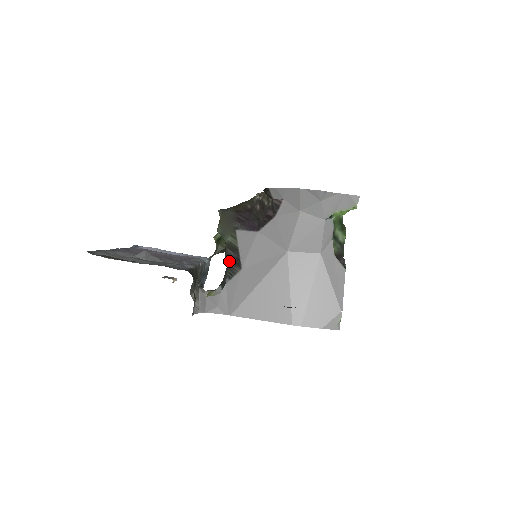
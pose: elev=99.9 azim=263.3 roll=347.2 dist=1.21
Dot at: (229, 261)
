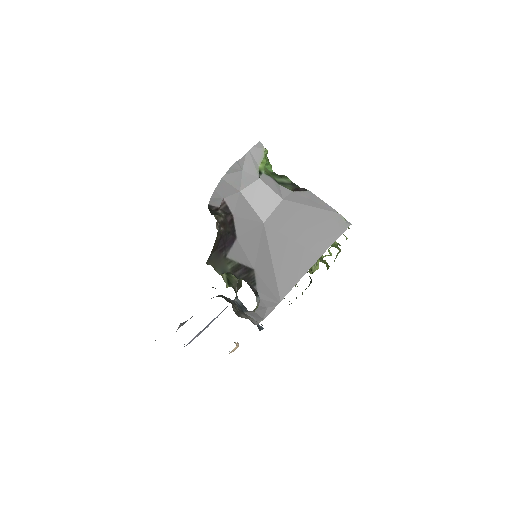
Dot at: (244, 278)
